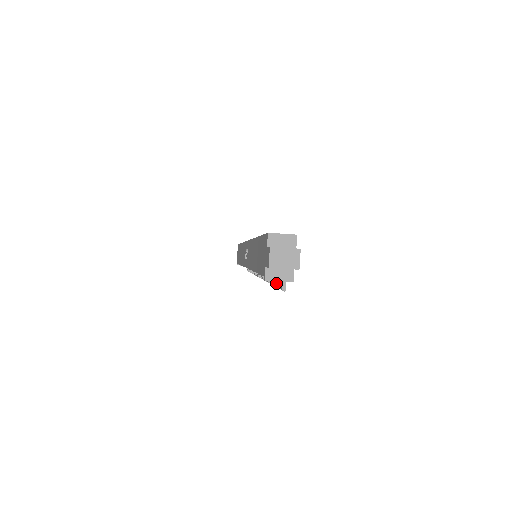
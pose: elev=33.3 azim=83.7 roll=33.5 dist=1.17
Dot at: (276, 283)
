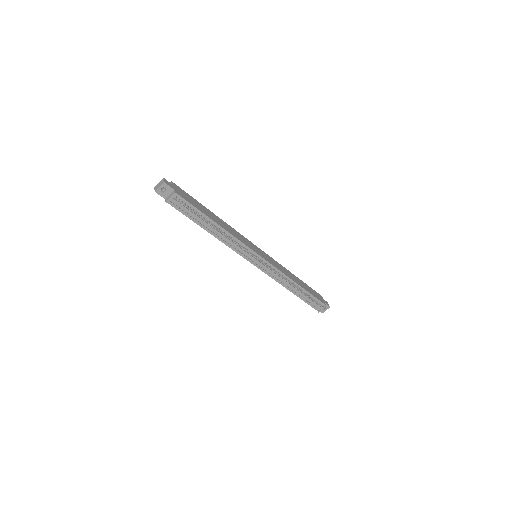
Dot at: (196, 214)
